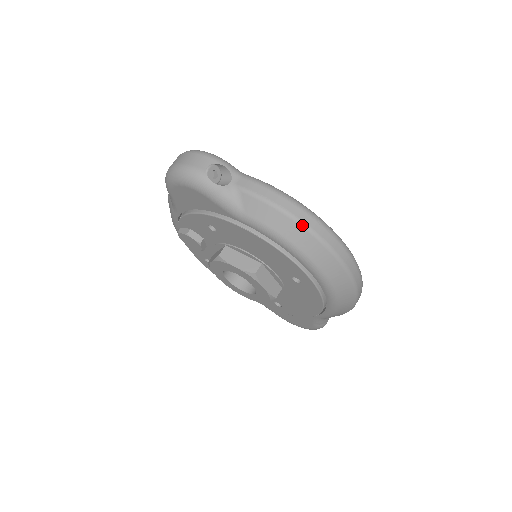
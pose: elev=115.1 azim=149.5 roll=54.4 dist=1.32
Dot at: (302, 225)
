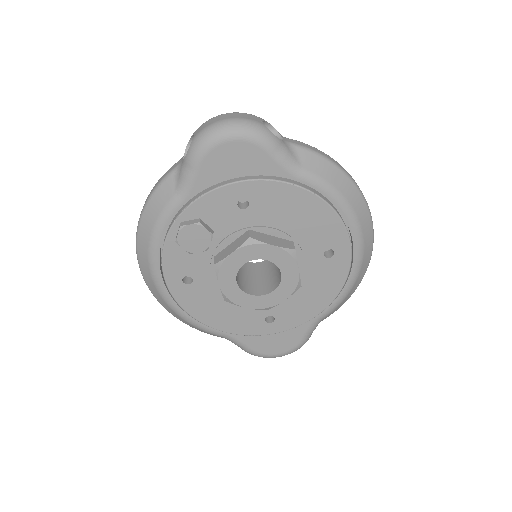
Dot at: (351, 179)
